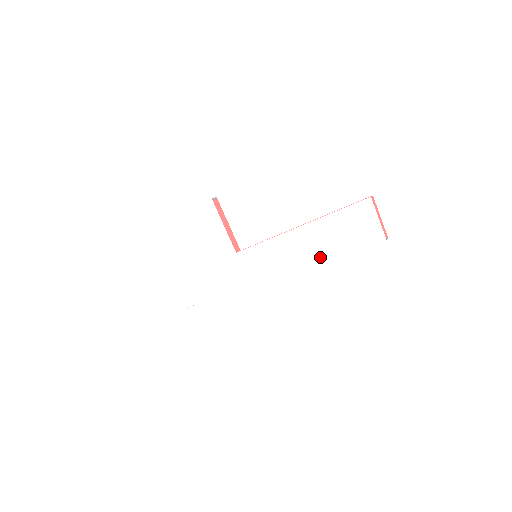
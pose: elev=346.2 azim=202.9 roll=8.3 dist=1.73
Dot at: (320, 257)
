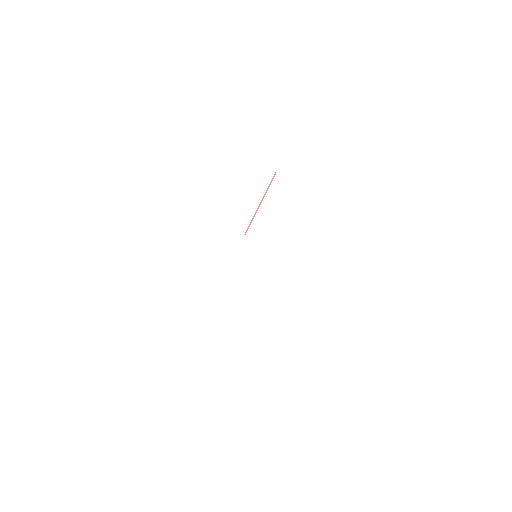
Dot at: (313, 316)
